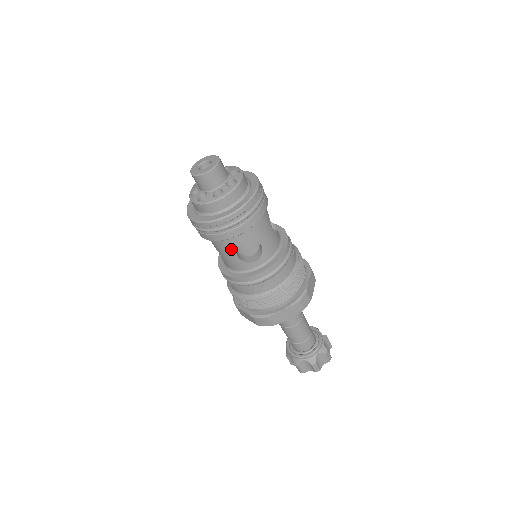
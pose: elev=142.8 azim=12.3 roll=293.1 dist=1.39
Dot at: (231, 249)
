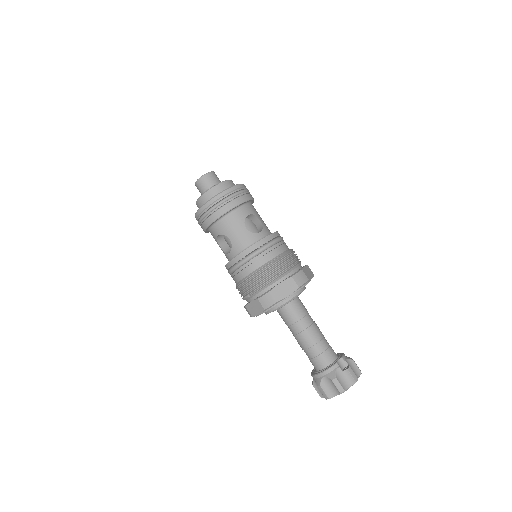
Dot at: (216, 241)
